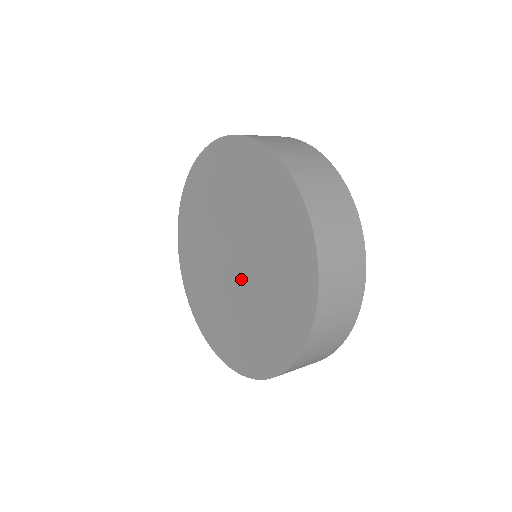
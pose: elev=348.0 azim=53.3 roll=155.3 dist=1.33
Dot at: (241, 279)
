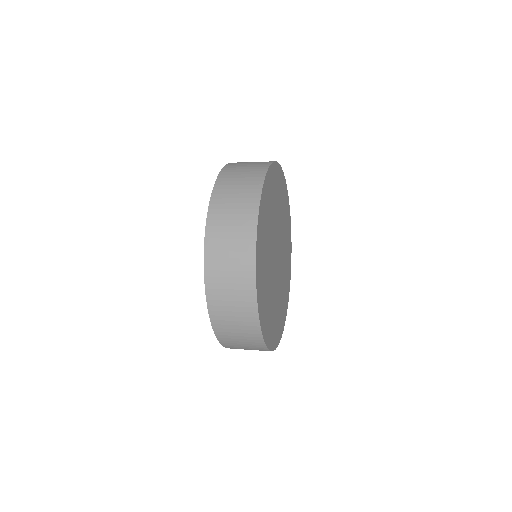
Dot at: occluded
